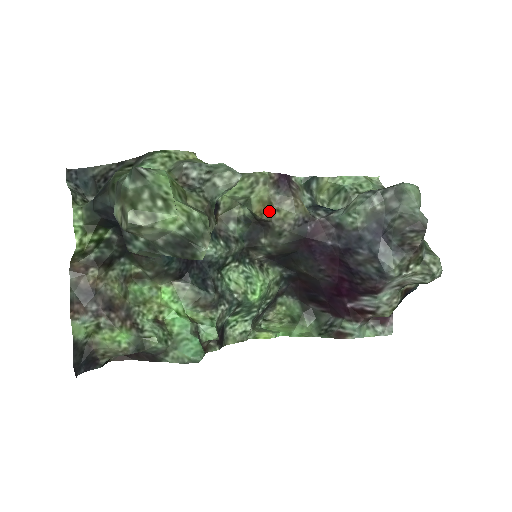
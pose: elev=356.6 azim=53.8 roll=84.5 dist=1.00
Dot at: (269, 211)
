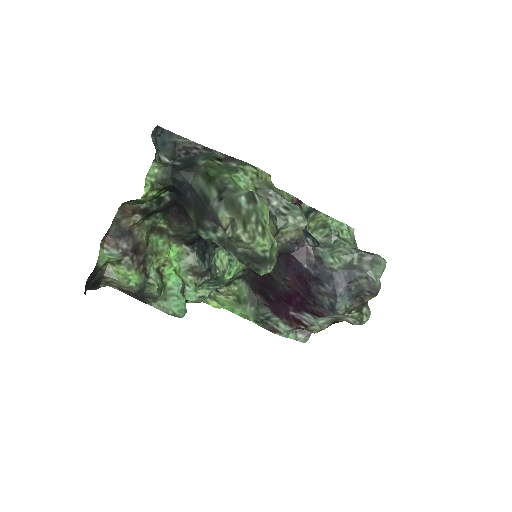
Dot at: occluded
